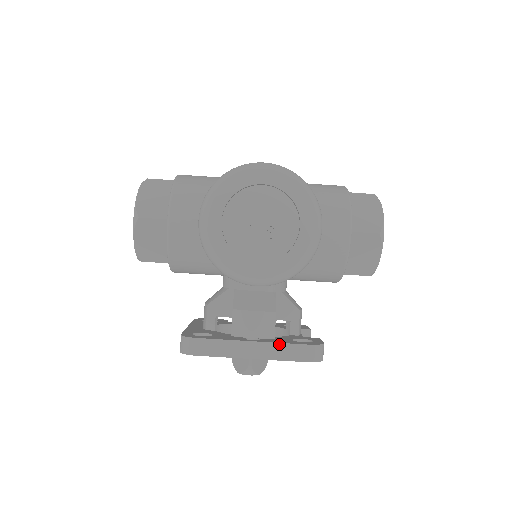
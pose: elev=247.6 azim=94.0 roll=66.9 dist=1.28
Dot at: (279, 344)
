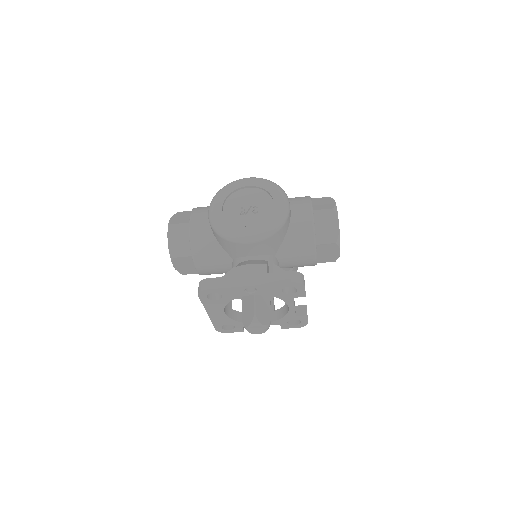
Dot at: (268, 274)
